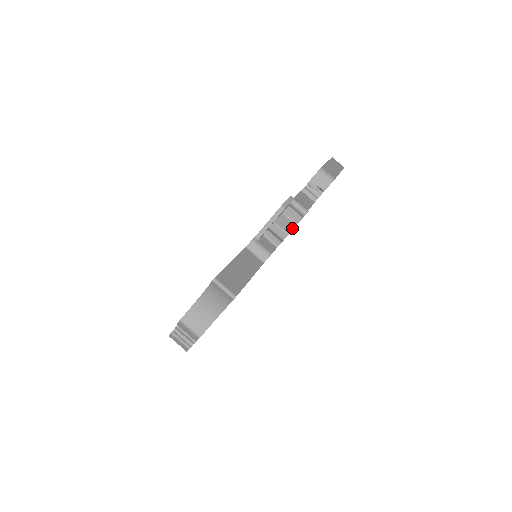
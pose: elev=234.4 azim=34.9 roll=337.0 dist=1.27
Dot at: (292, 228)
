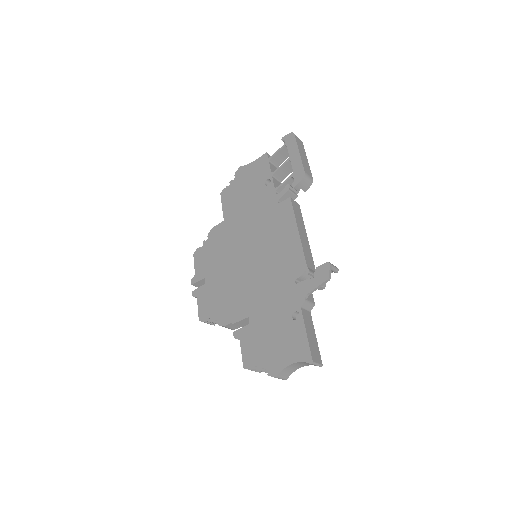
Dot at: occluded
